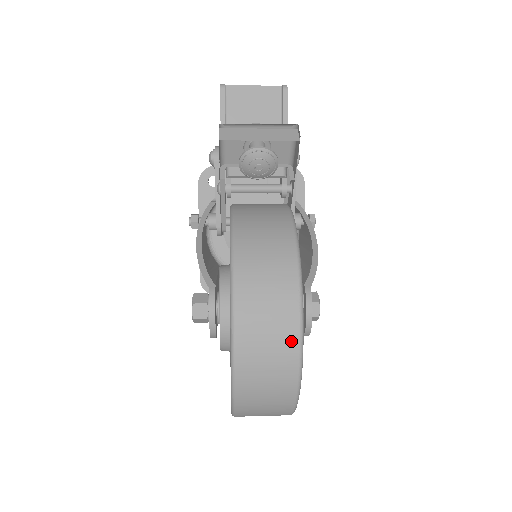
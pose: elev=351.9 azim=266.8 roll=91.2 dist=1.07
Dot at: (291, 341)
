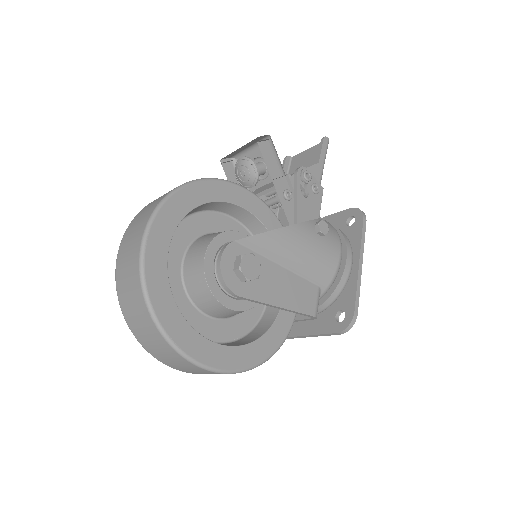
Dot at: (140, 235)
